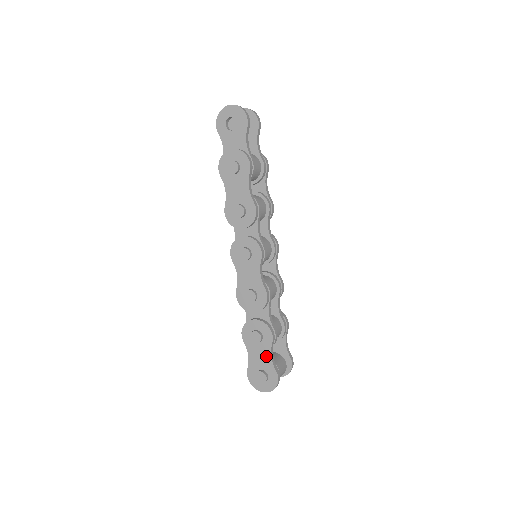
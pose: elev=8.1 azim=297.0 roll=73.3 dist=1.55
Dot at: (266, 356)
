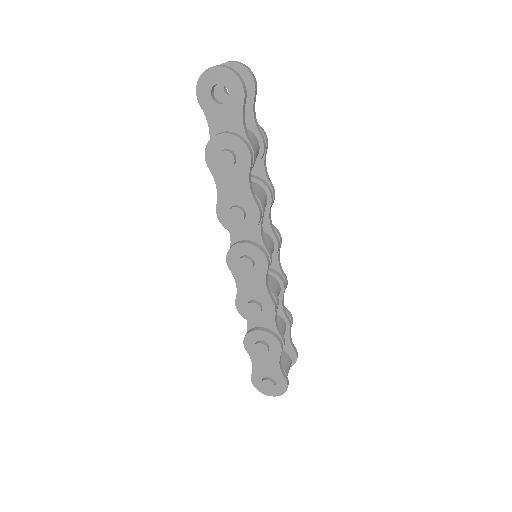
Dot at: (273, 365)
